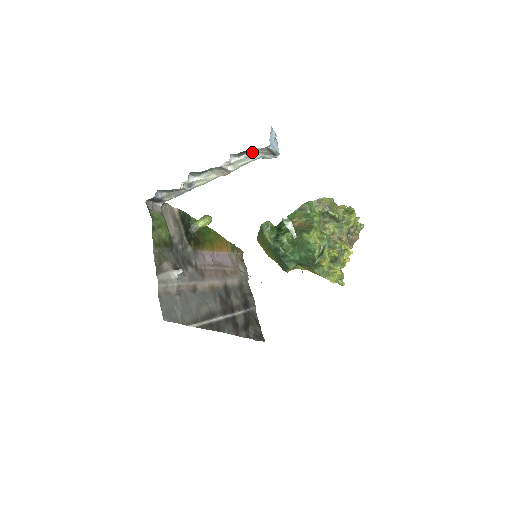
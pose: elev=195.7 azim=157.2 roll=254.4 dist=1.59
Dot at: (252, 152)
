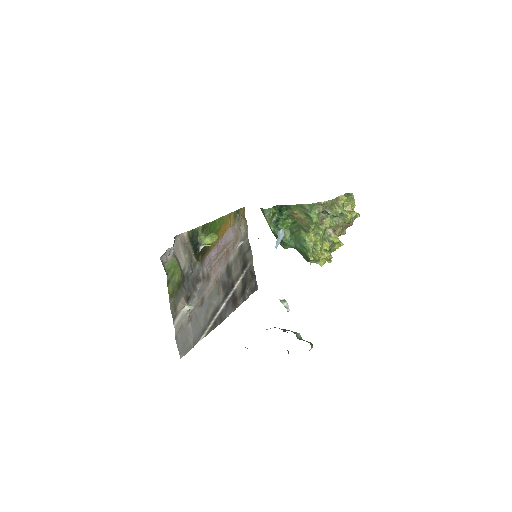
Dot at: occluded
